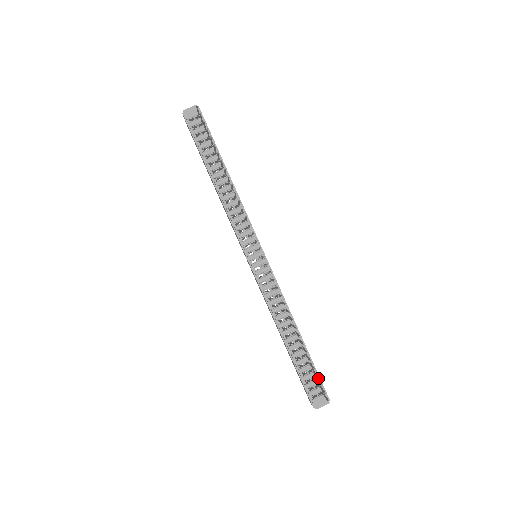
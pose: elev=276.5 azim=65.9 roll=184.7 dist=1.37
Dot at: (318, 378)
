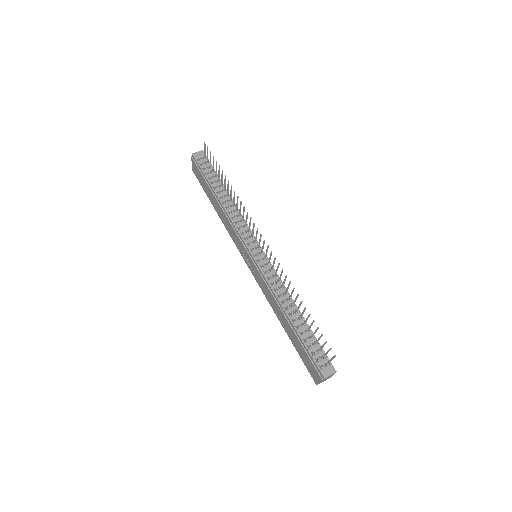
Dot at: (322, 349)
